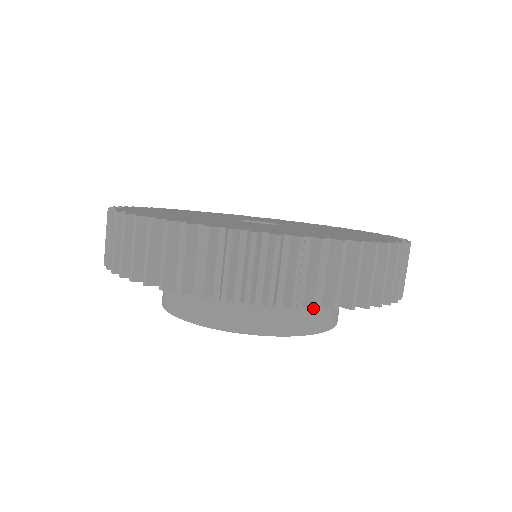
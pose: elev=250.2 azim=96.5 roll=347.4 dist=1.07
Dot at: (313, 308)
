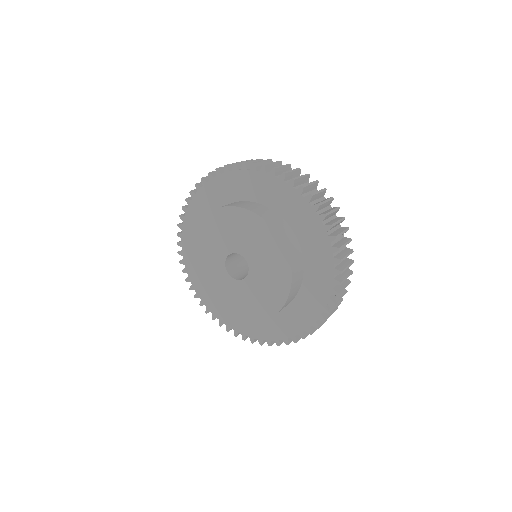
Dot at: (319, 203)
